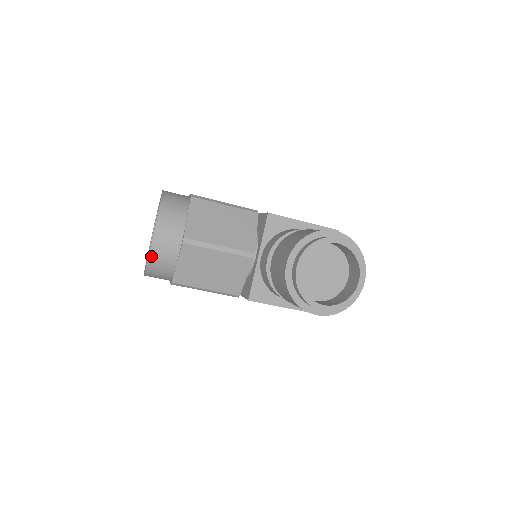
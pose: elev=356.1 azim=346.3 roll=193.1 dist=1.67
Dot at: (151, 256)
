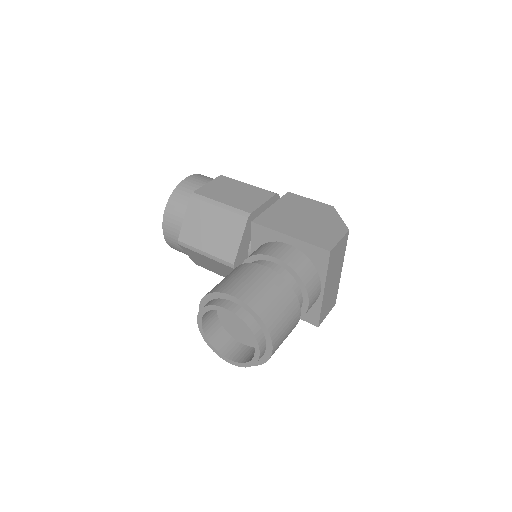
Dot at: (170, 245)
